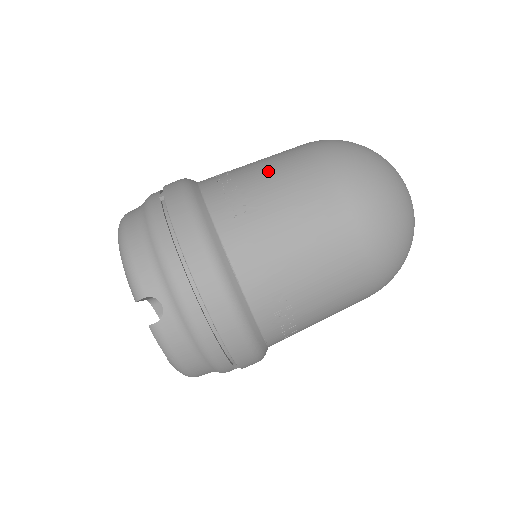
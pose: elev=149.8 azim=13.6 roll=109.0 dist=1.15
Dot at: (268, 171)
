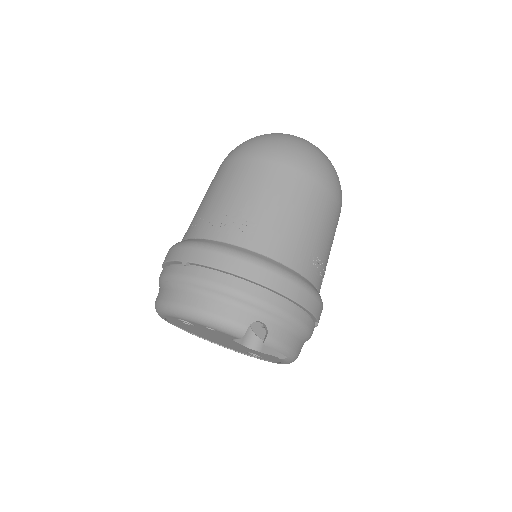
Dot at: (233, 192)
